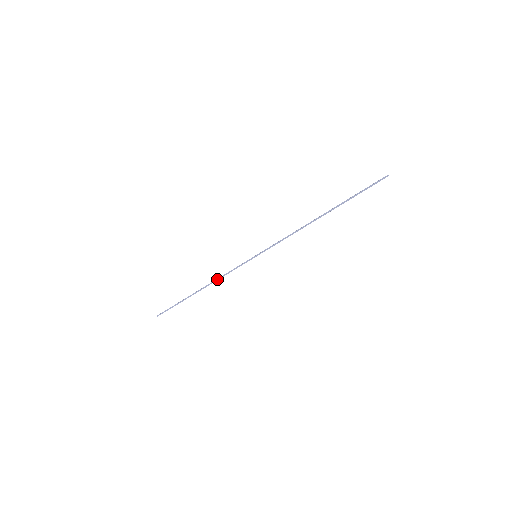
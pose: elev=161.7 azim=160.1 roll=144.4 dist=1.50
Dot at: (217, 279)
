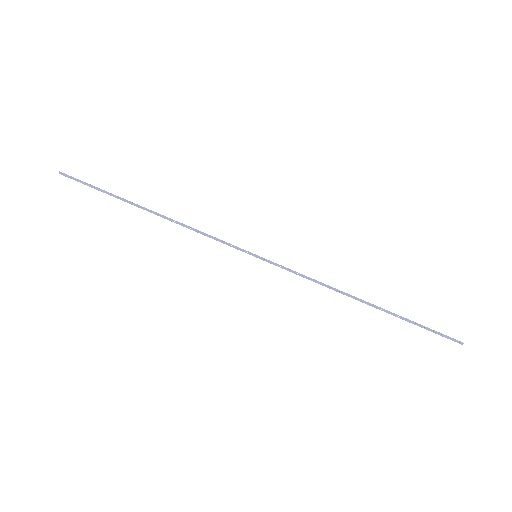
Dot at: (184, 226)
